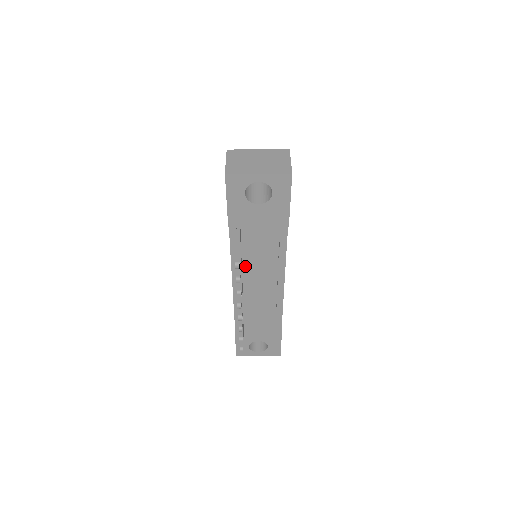
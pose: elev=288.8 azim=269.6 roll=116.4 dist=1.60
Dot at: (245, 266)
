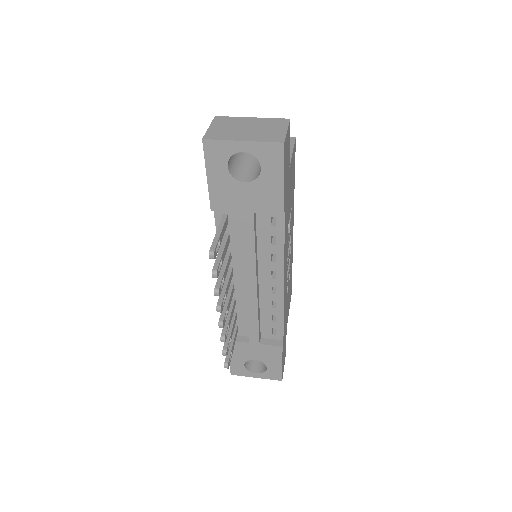
Dot at: (236, 264)
